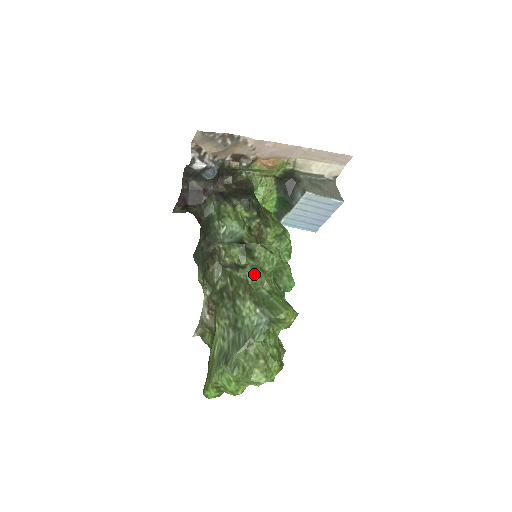
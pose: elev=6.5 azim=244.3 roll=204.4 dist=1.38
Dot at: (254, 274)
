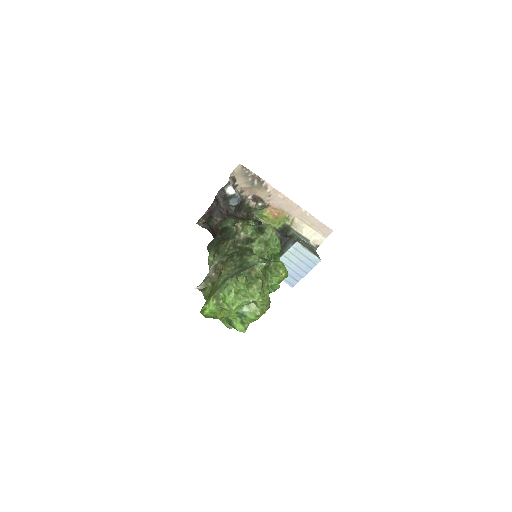
Dot at: (258, 251)
